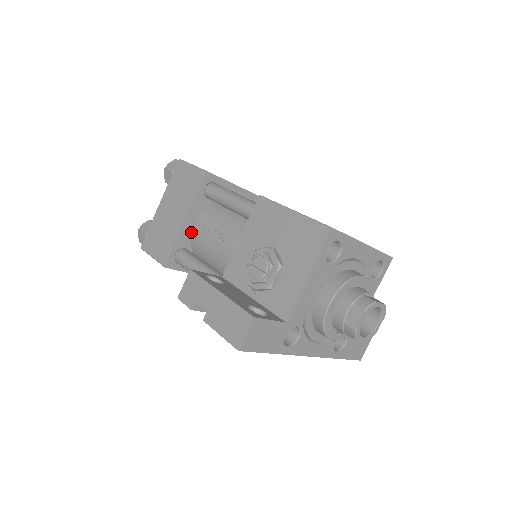
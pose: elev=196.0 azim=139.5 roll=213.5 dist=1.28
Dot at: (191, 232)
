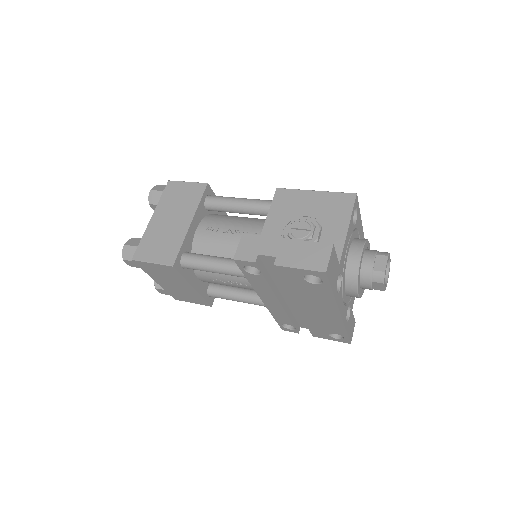
Dot at: (193, 237)
